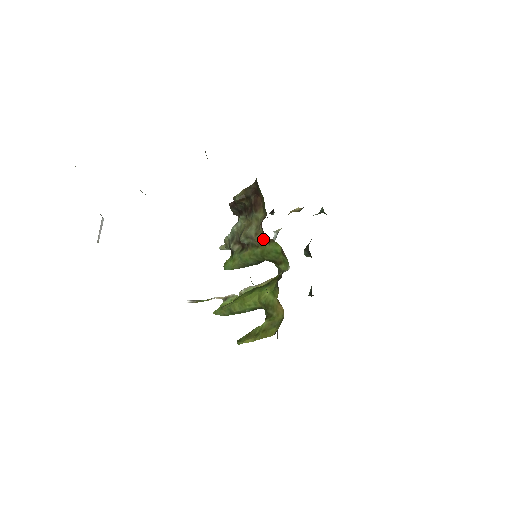
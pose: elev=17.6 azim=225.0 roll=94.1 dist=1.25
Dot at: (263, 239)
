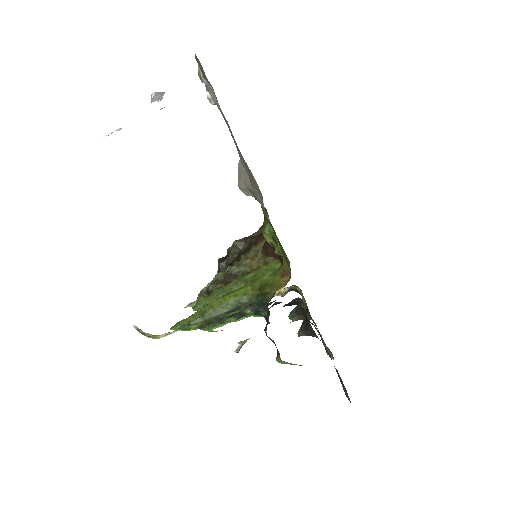
Dot at: (259, 263)
